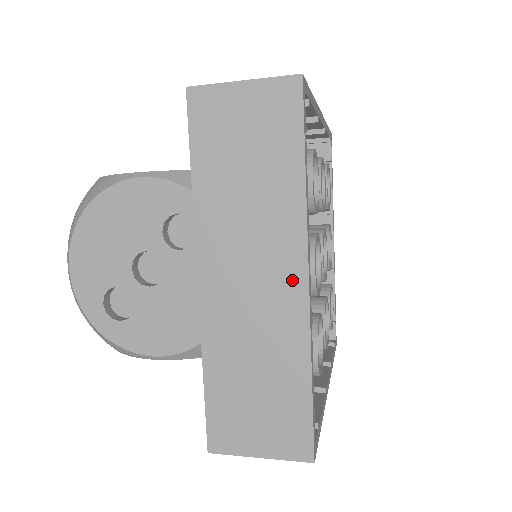
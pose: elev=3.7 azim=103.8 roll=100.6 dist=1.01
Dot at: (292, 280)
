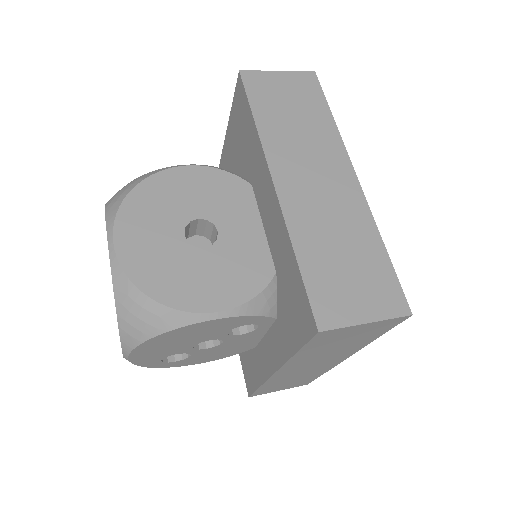
Dot at: (337, 361)
